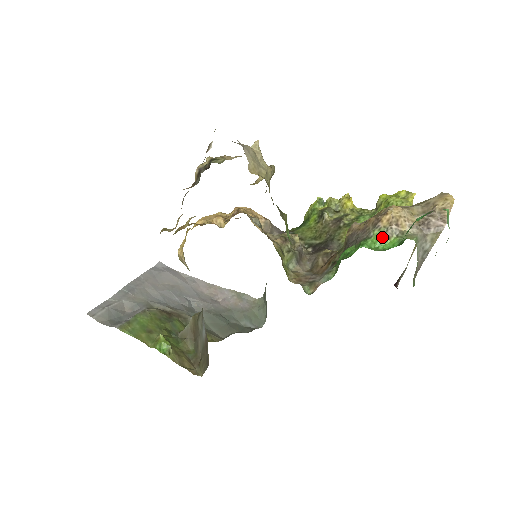
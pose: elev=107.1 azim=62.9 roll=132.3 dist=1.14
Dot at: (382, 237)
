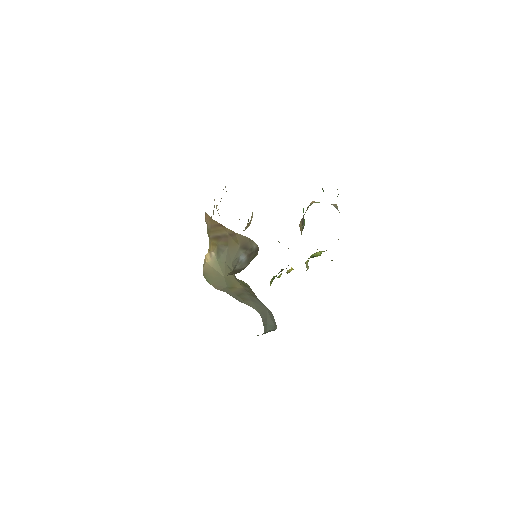
Dot at: (315, 202)
